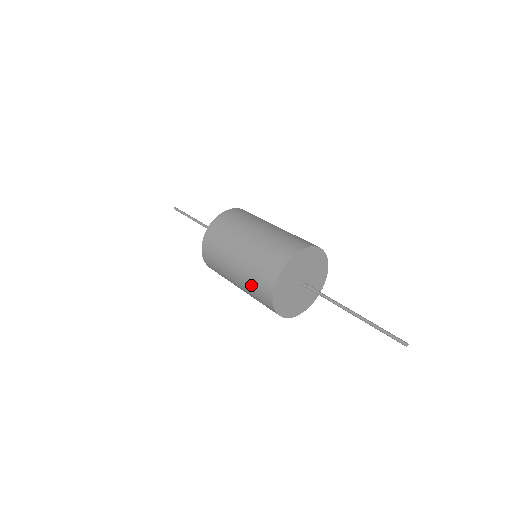
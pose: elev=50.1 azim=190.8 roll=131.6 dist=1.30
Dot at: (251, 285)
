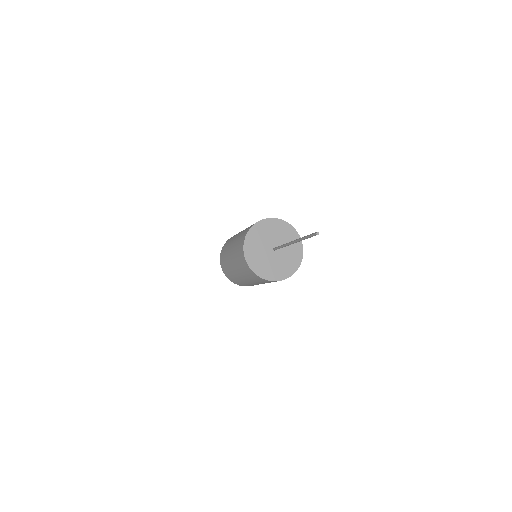
Dot at: (256, 281)
